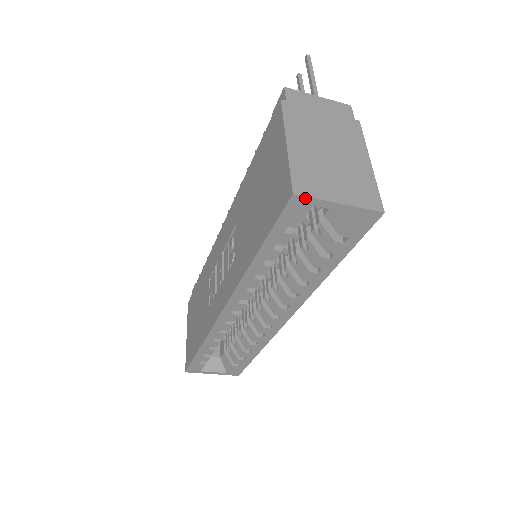
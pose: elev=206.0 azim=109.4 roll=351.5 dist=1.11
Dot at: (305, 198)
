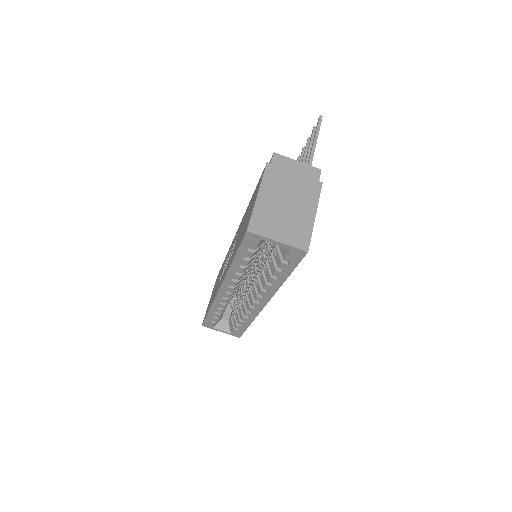
Dot at: (255, 234)
